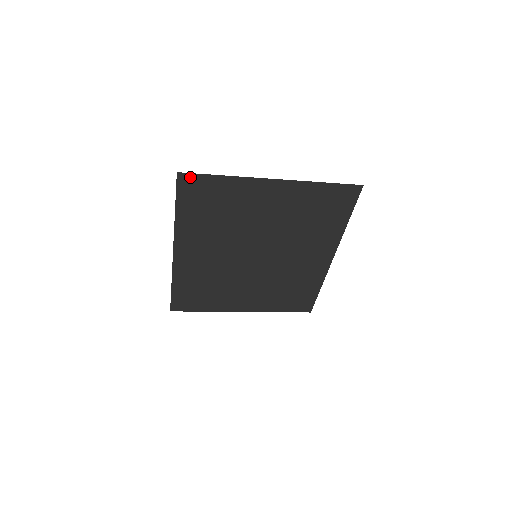
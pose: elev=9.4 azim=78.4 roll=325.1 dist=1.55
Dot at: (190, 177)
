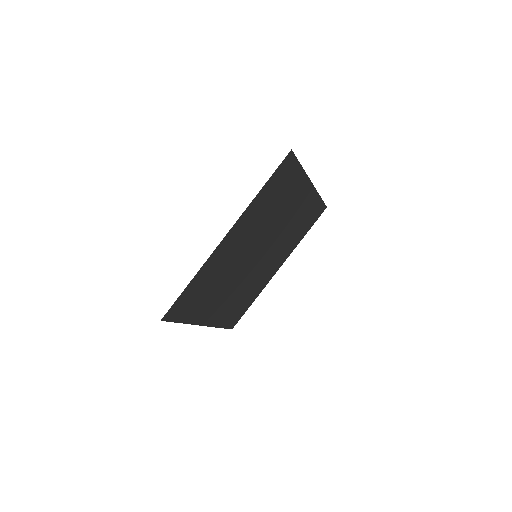
Dot at: (292, 158)
